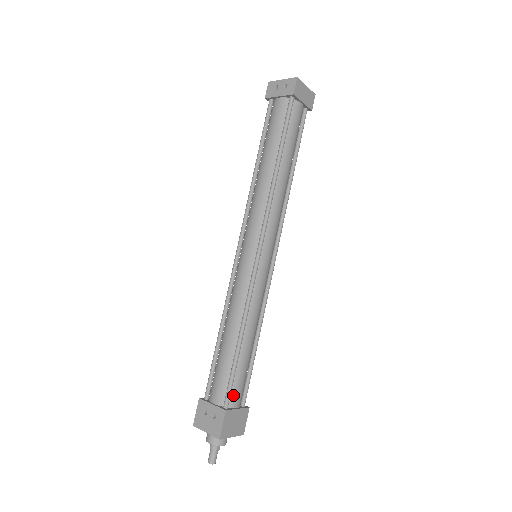
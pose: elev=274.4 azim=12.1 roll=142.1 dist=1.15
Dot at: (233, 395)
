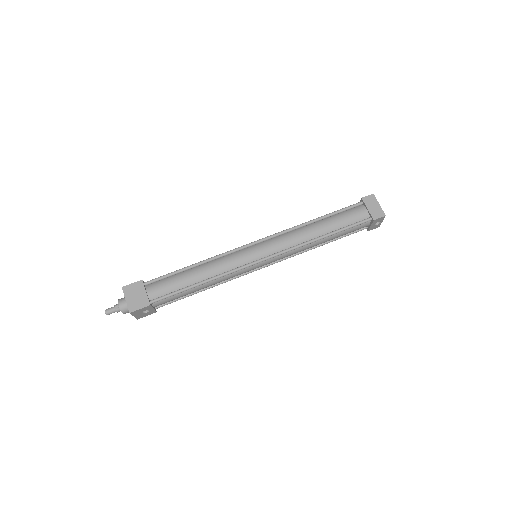
Dot at: (155, 285)
